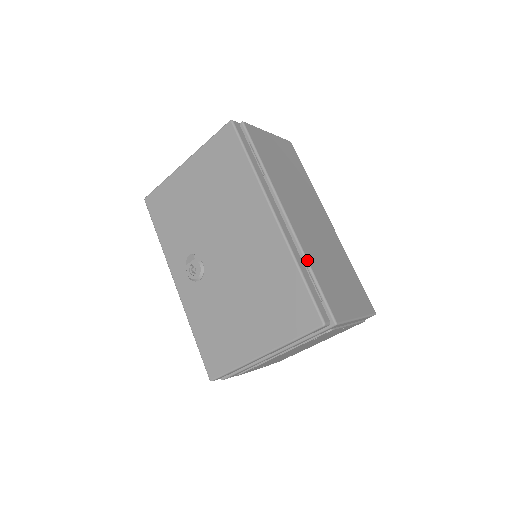
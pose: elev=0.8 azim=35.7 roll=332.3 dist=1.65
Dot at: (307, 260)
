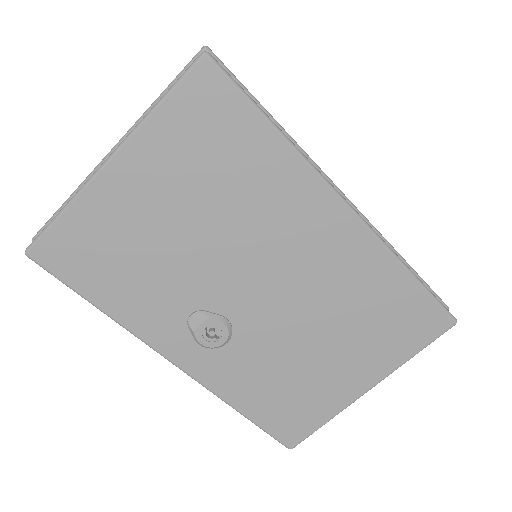
Dot at: (393, 248)
